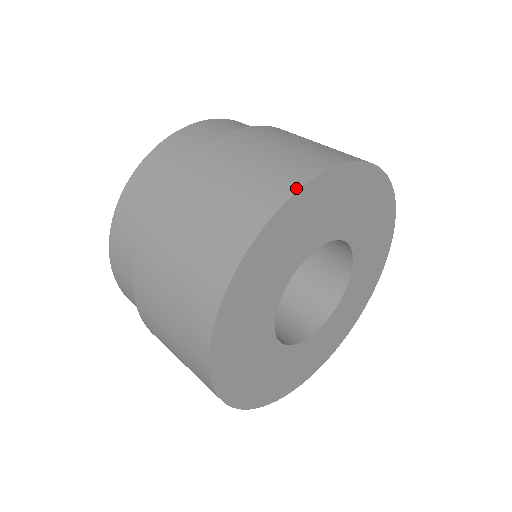
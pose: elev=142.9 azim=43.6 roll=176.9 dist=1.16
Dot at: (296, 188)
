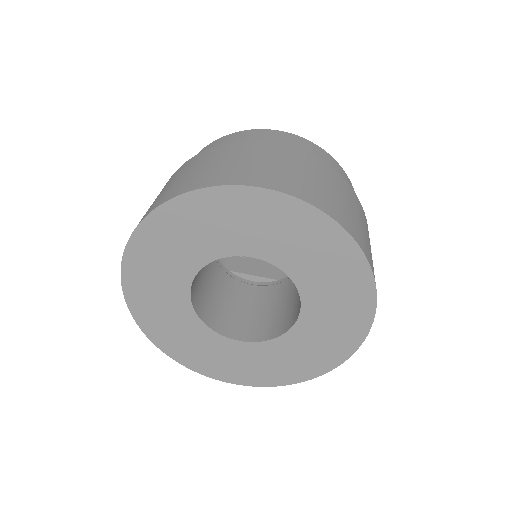
Dot at: (127, 243)
